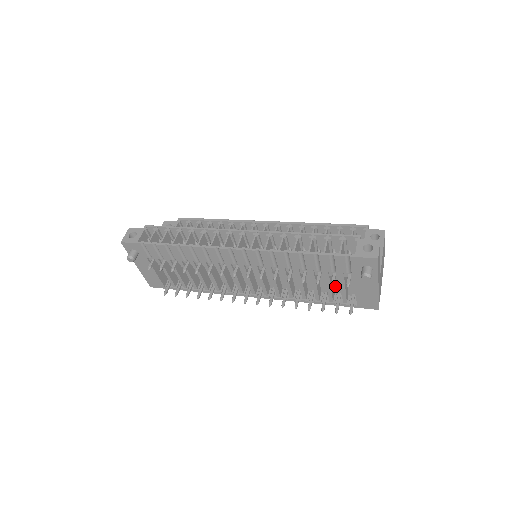
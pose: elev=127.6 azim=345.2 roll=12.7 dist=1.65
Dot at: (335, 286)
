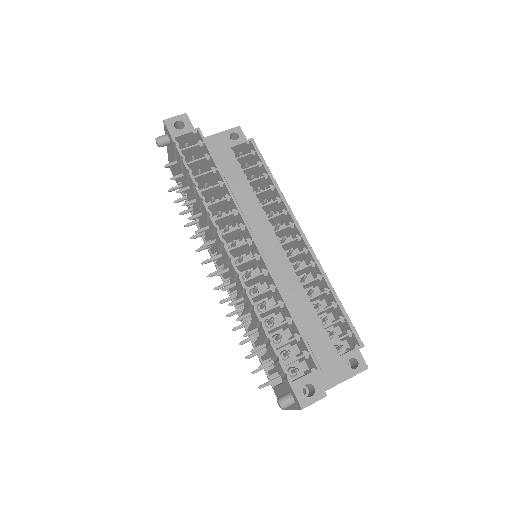
Dot at: occluded
